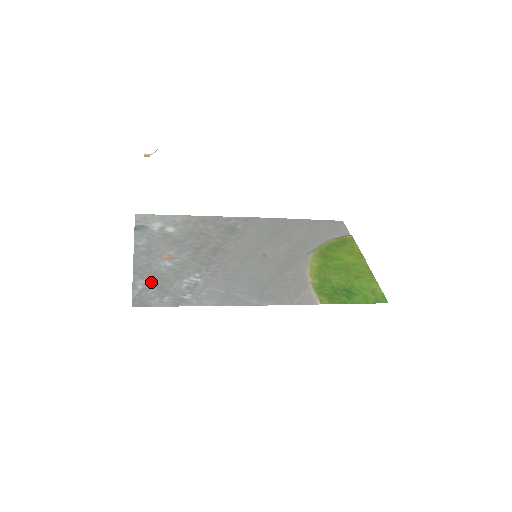
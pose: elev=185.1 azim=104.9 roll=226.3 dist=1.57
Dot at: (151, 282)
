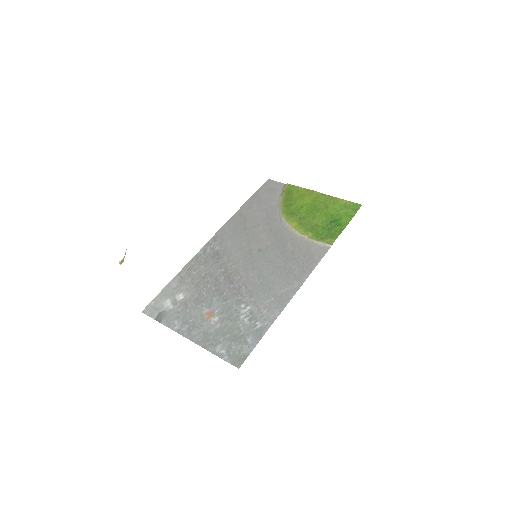
Dot at: (224, 341)
